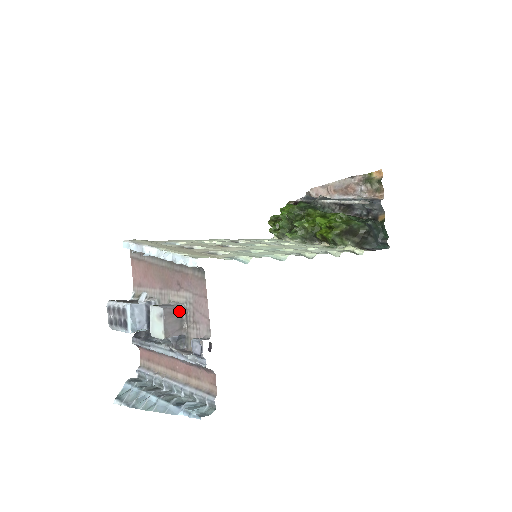
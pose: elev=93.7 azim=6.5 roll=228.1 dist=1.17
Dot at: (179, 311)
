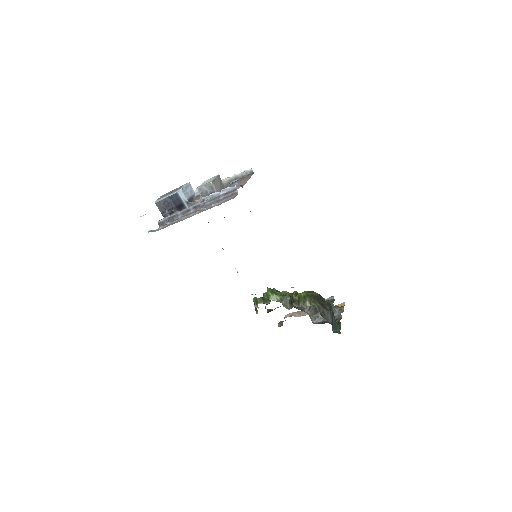
Dot at: (223, 187)
